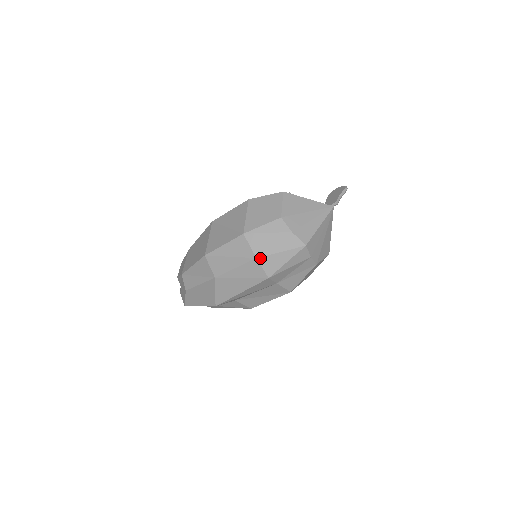
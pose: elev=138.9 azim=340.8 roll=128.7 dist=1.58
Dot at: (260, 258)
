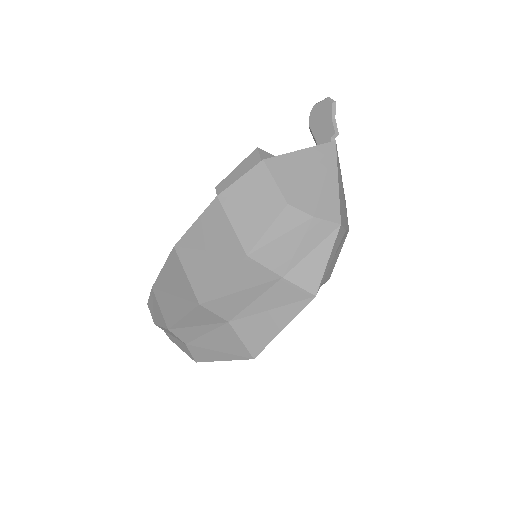
Dot at: (288, 275)
